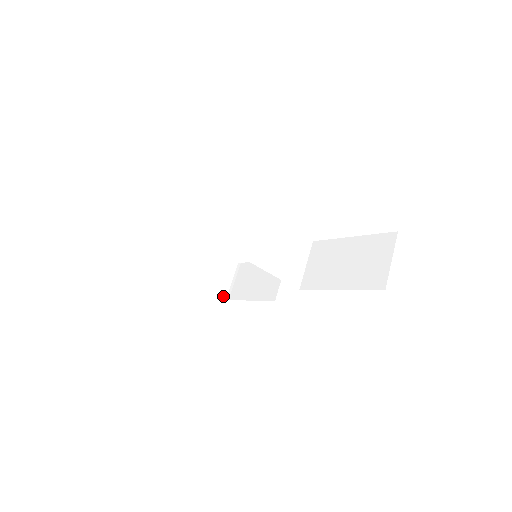
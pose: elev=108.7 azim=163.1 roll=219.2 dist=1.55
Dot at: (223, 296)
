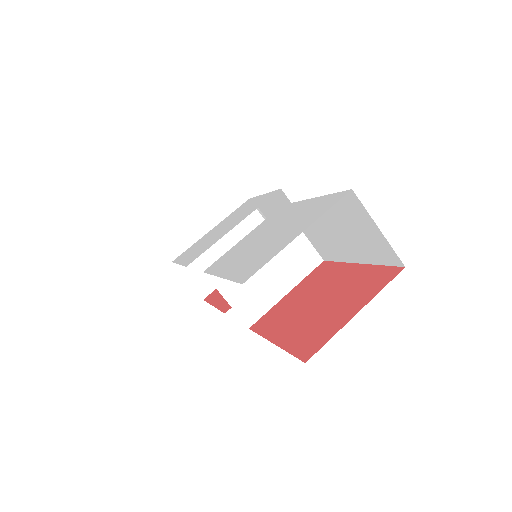
Dot at: occluded
